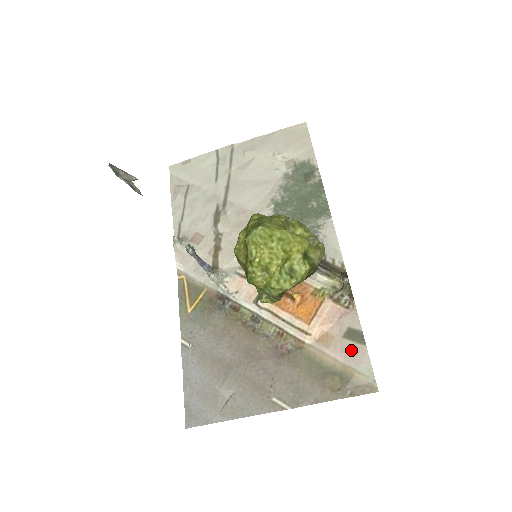
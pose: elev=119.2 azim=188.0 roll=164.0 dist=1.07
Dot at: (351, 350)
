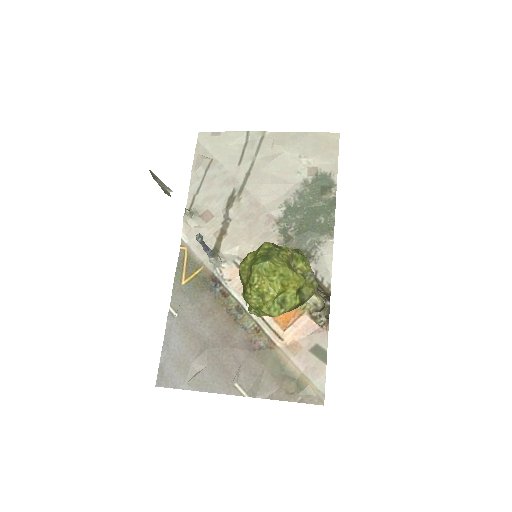
Dot at: (313, 364)
